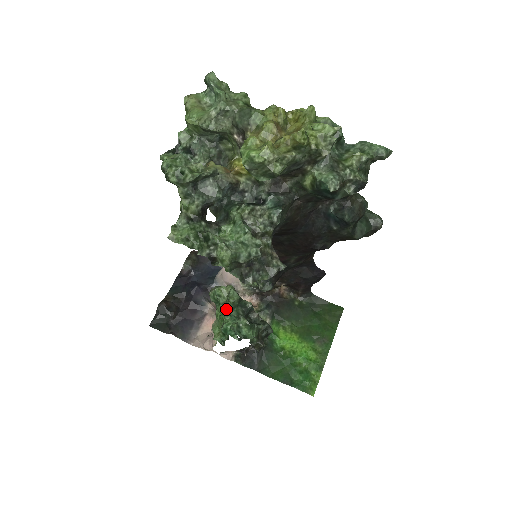
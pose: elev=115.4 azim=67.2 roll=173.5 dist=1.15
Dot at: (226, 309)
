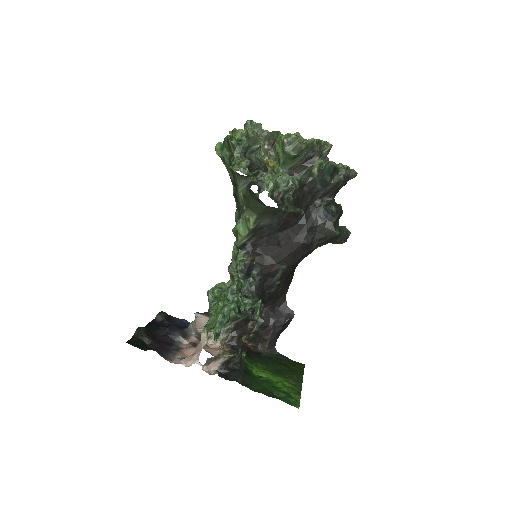
Dot at: (230, 292)
